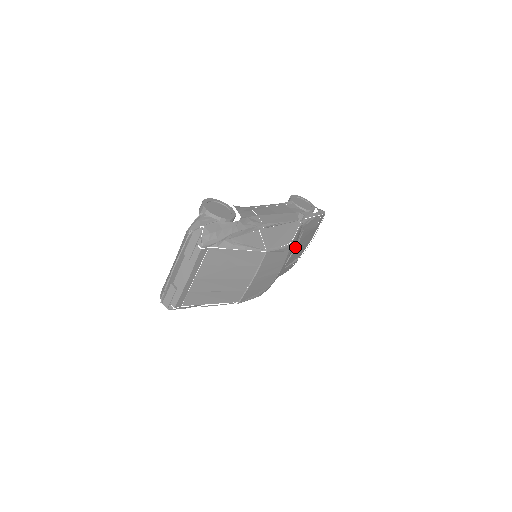
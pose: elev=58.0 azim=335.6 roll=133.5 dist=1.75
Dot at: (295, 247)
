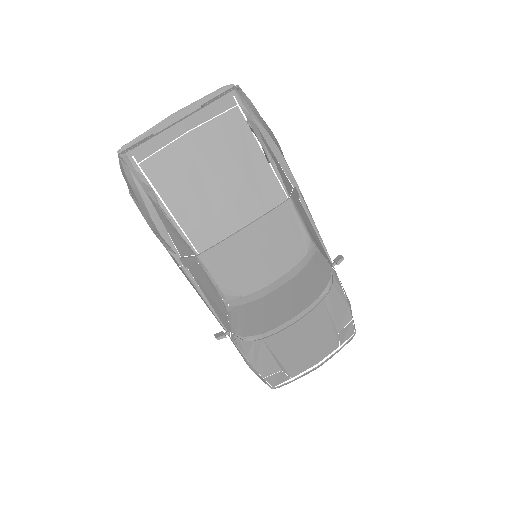
Dot at: (302, 317)
